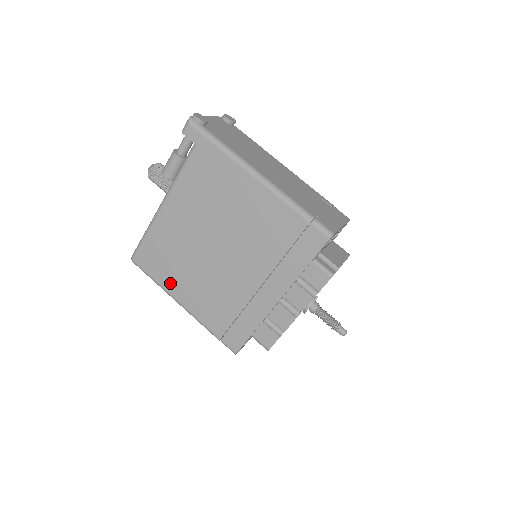
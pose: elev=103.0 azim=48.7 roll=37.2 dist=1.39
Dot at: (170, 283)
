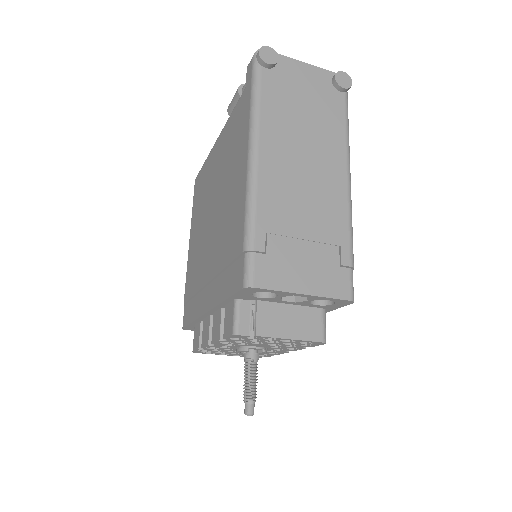
Dot at: (193, 221)
